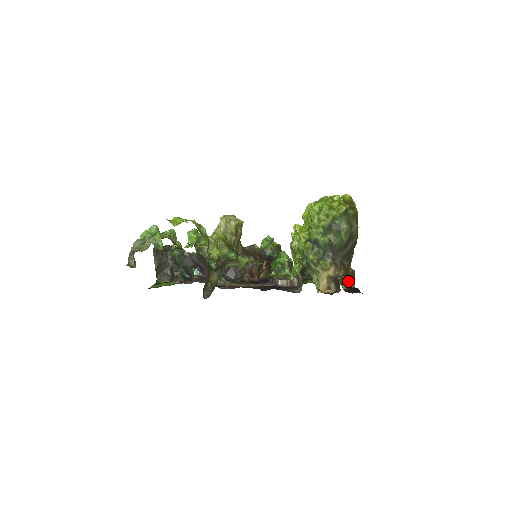
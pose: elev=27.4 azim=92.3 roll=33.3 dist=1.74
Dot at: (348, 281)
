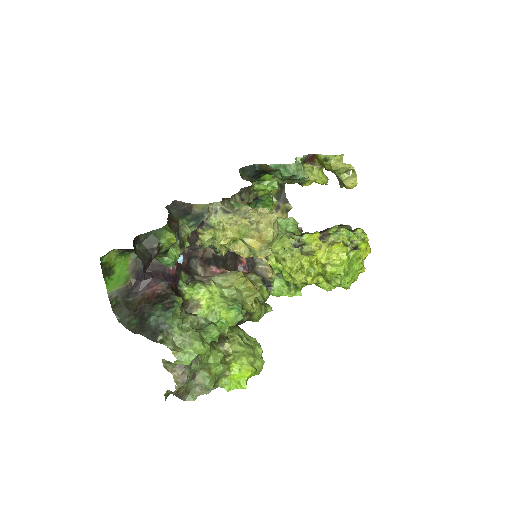
Dot at: occluded
